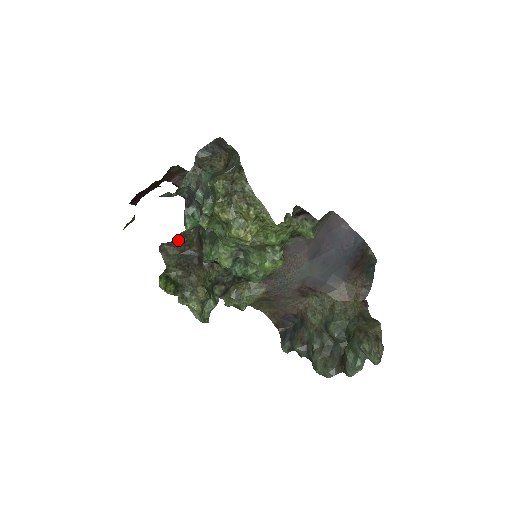
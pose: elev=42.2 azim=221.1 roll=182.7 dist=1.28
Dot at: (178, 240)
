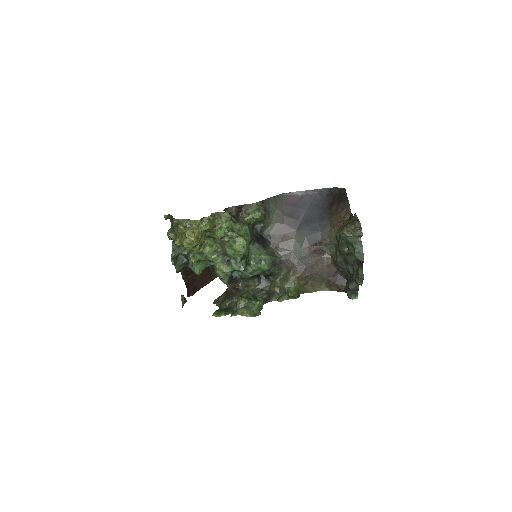
Dot at: (224, 292)
